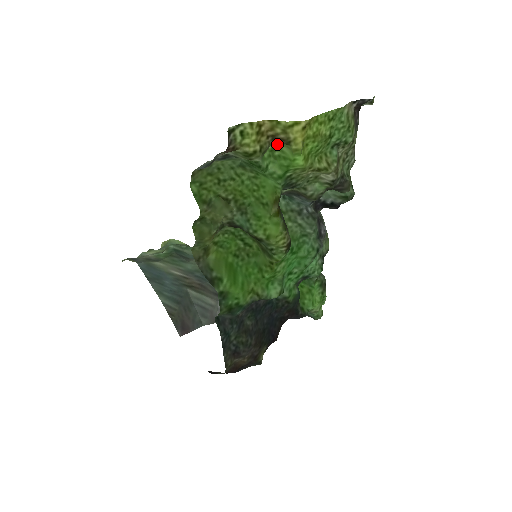
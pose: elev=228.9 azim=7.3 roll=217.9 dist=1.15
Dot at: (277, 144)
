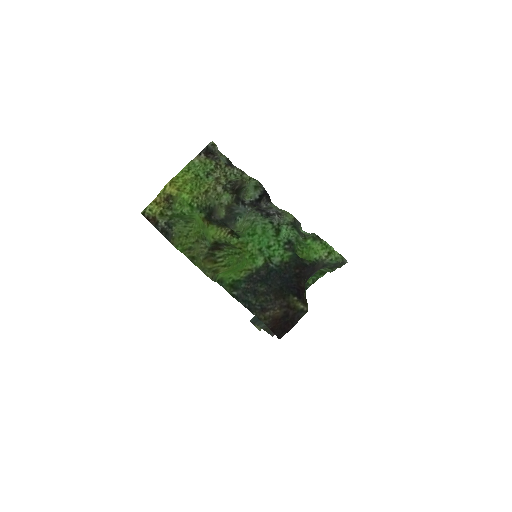
Dot at: (177, 200)
